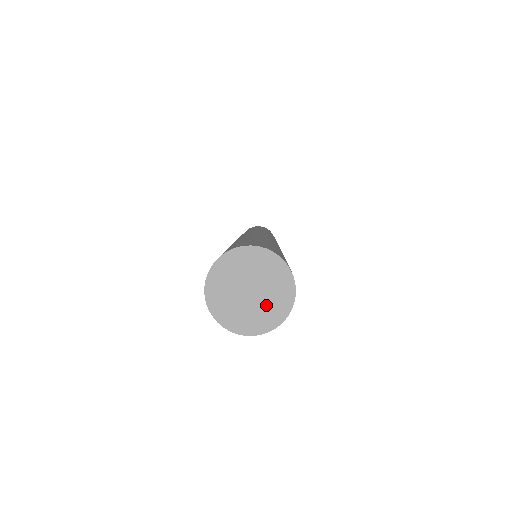
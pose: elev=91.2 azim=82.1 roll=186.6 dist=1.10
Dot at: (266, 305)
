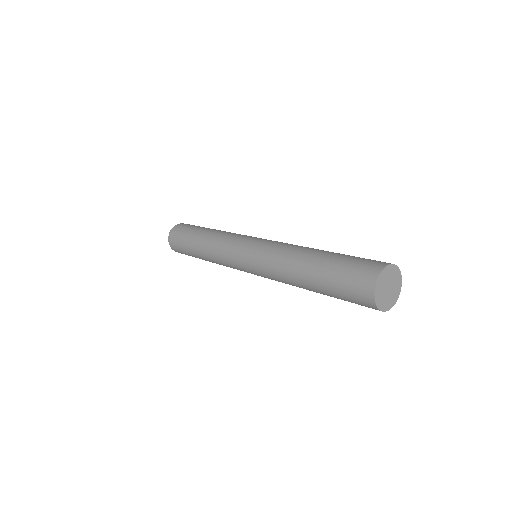
Dot at: (395, 288)
